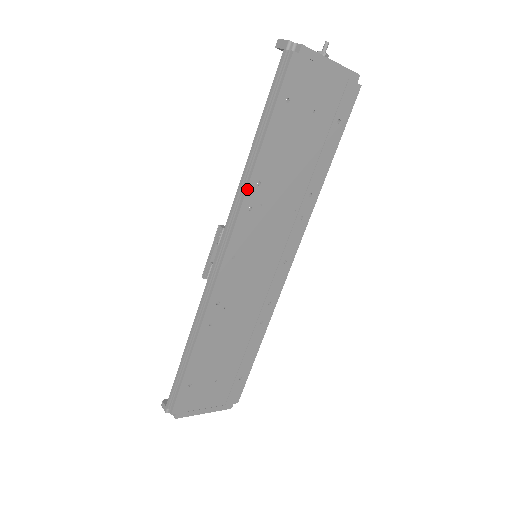
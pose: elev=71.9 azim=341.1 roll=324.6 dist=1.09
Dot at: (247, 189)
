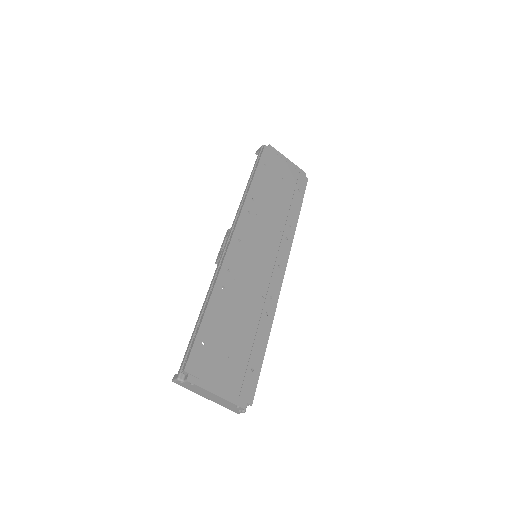
Dot at: (246, 199)
